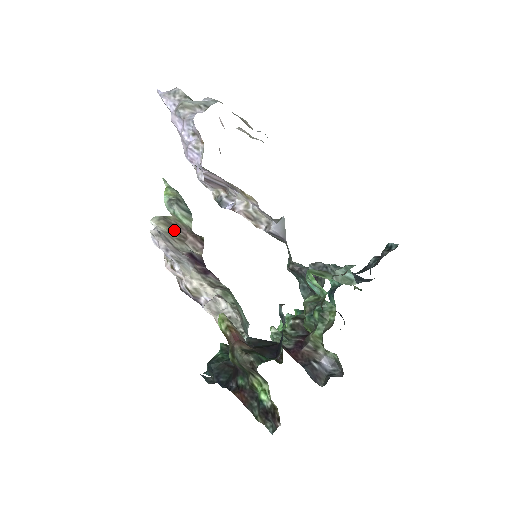
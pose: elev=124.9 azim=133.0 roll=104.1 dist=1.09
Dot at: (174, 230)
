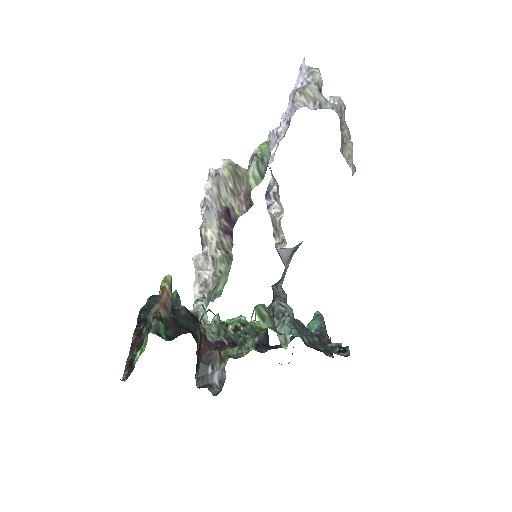
Dot at: (235, 181)
